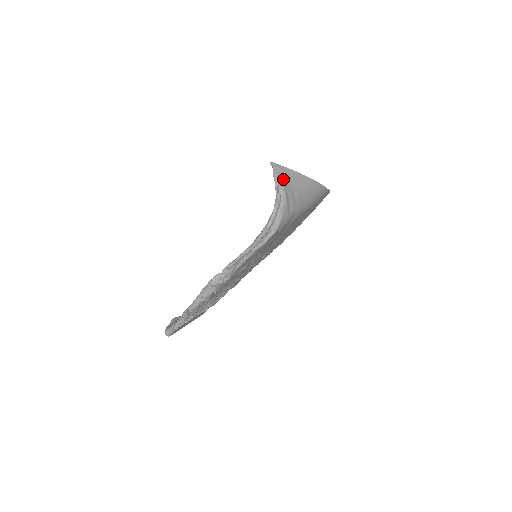
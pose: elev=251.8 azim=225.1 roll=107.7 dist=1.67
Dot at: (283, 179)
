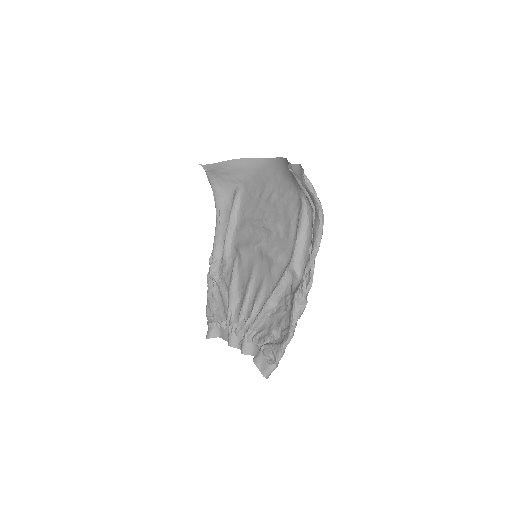
Dot at: (296, 176)
